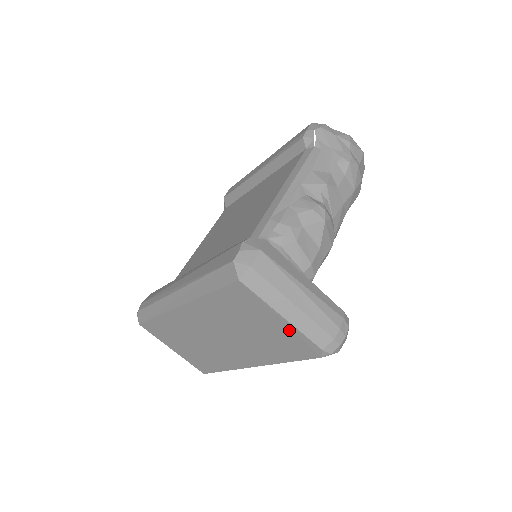
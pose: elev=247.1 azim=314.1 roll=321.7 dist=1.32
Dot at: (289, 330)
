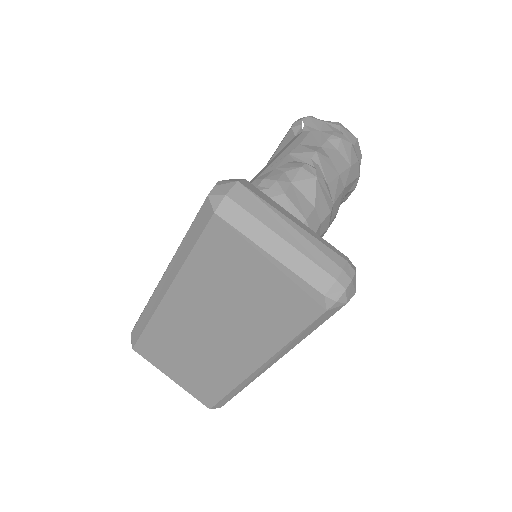
Dot at: (281, 276)
